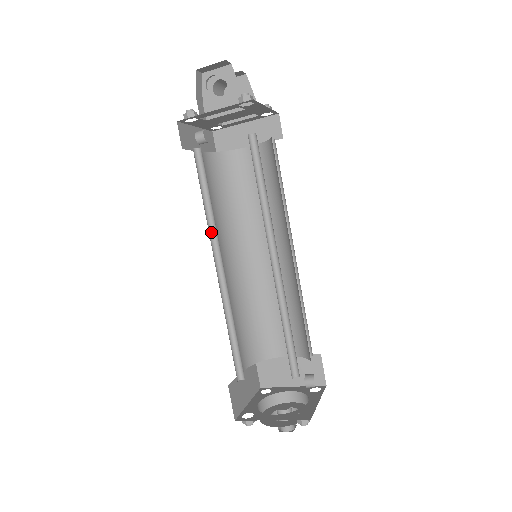
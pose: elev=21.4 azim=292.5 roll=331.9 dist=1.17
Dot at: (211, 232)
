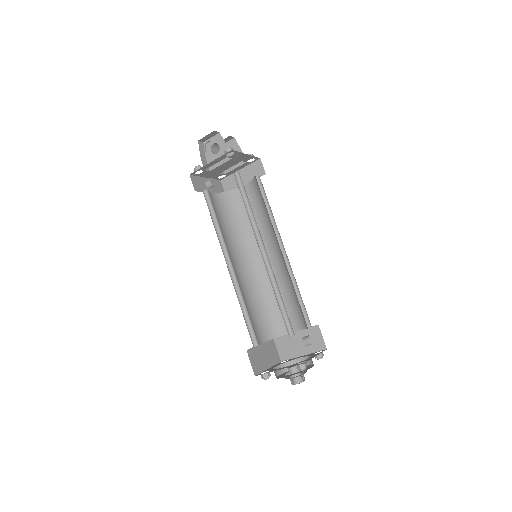
Dot at: (221, 243)
